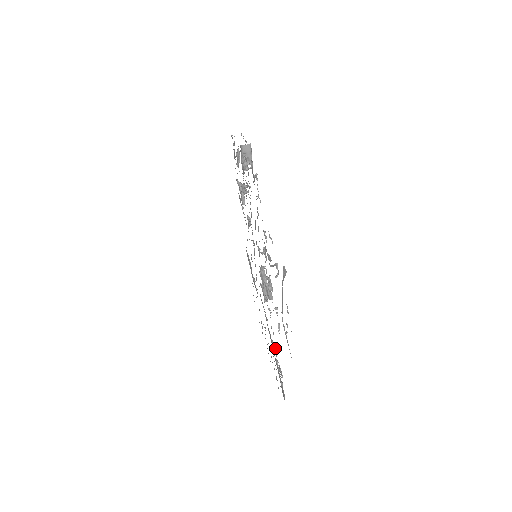
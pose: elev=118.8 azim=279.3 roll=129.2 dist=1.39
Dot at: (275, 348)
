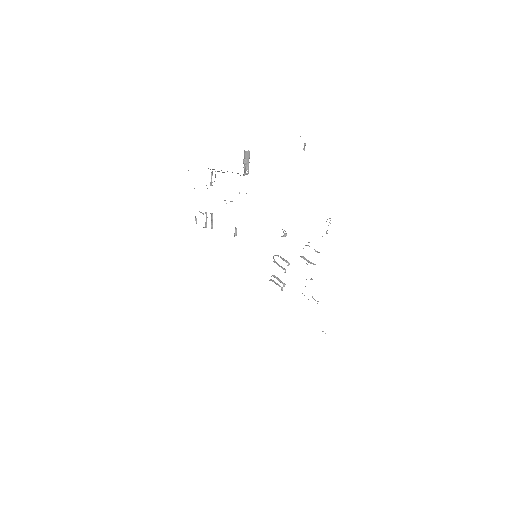
Dot at: occluded
